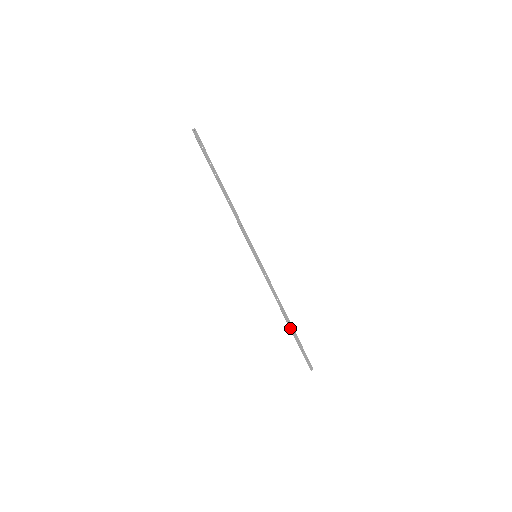
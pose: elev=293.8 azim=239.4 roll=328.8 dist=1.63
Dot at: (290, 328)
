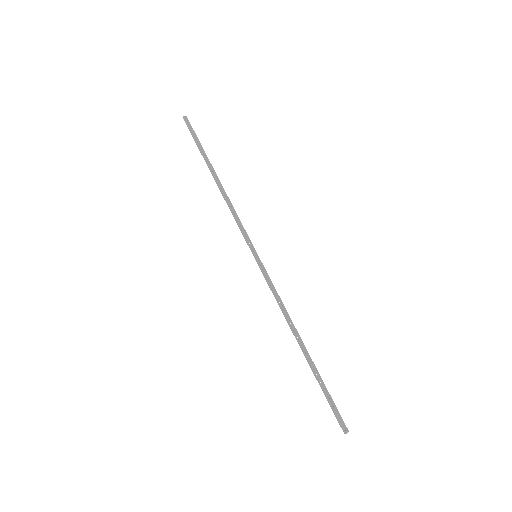
Dot at: (307, 360)
